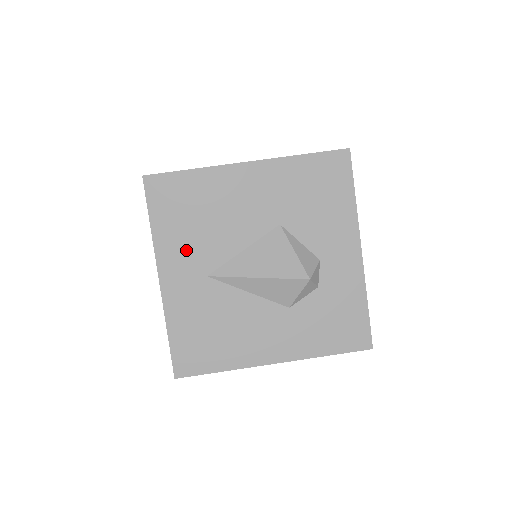
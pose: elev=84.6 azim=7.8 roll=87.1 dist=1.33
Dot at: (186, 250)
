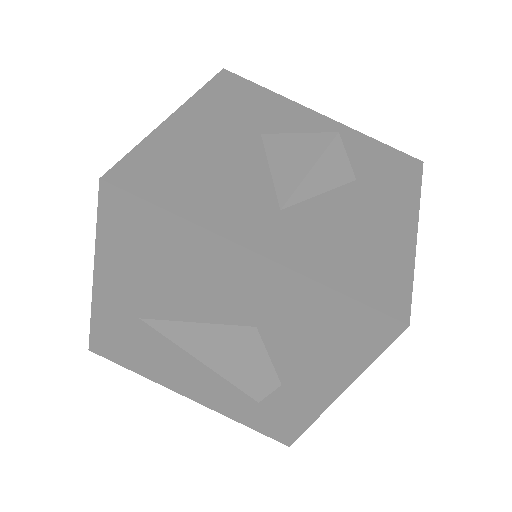
Dot at: (233, 205)
